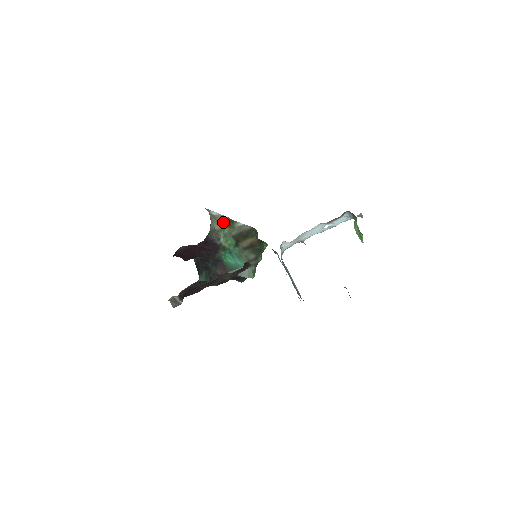
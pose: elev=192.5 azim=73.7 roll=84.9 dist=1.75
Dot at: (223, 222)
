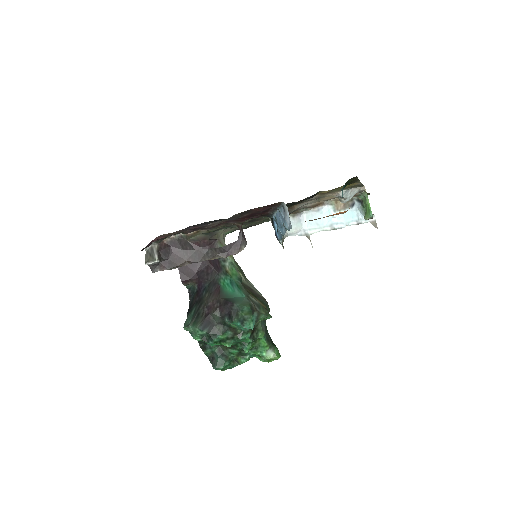
Dot at: occluded
